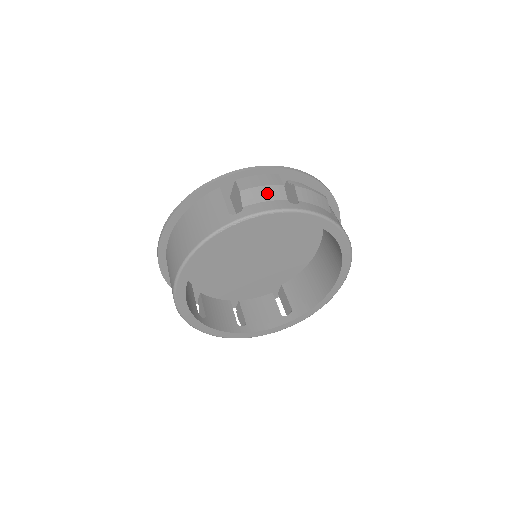
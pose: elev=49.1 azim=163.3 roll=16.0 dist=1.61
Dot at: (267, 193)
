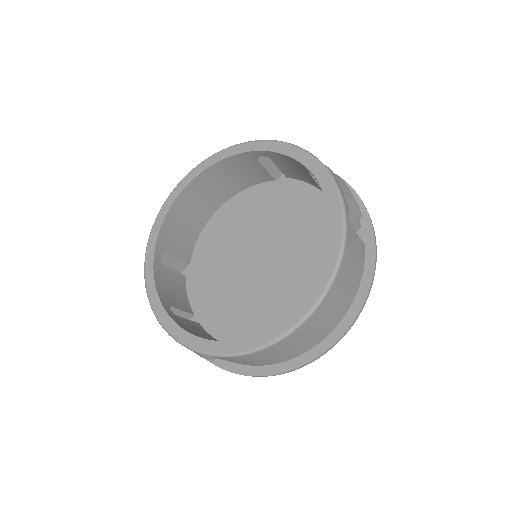
Dot at: occluded
